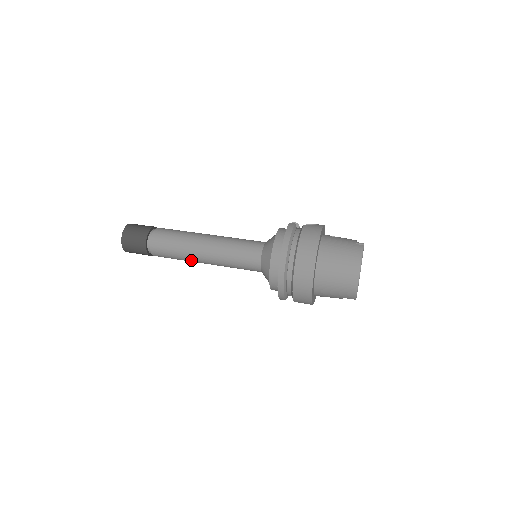
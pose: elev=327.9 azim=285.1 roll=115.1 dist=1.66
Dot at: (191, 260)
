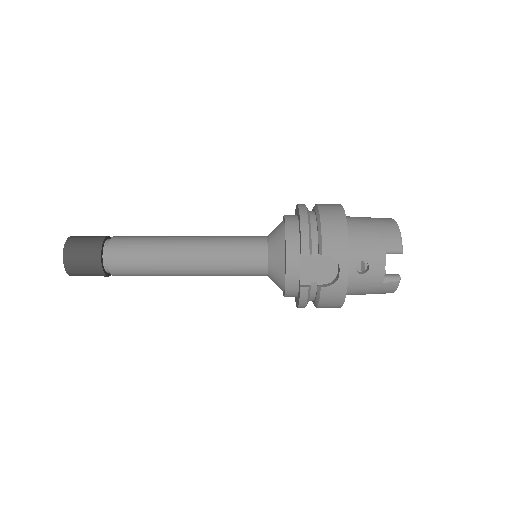
Dot at: (166, 250)
